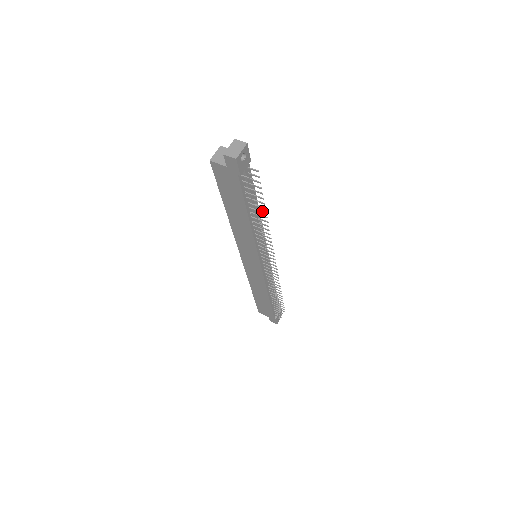
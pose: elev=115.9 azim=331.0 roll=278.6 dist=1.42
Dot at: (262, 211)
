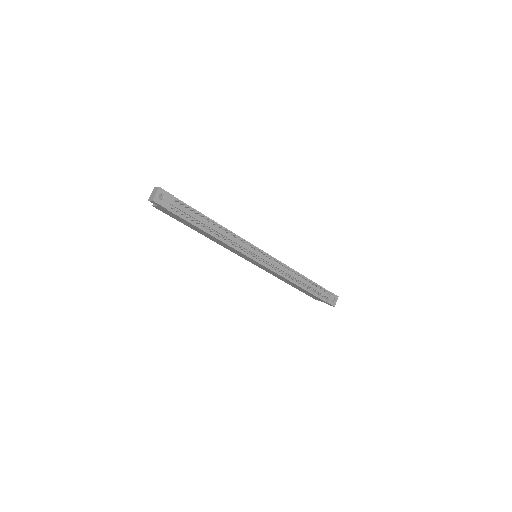
Dot at: (216, 224)
